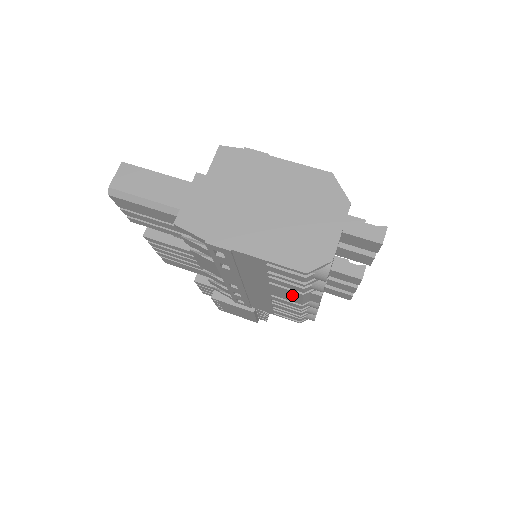
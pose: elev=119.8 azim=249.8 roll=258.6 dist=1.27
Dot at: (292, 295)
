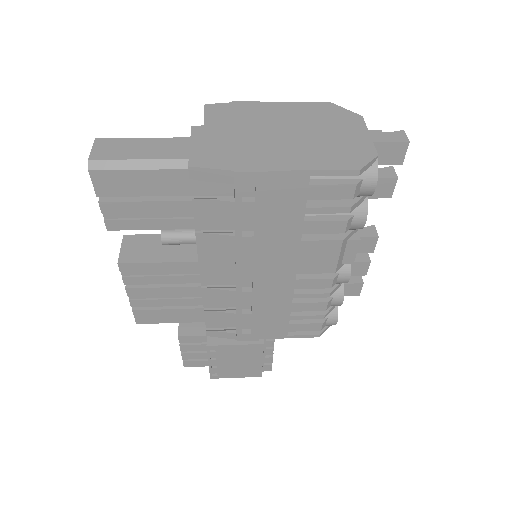
Dot at: (327, 253)
